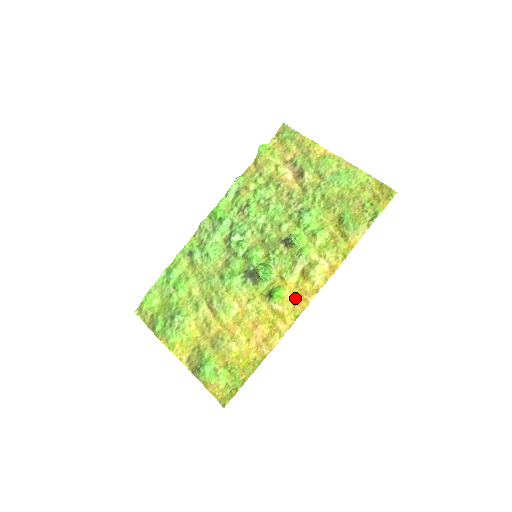
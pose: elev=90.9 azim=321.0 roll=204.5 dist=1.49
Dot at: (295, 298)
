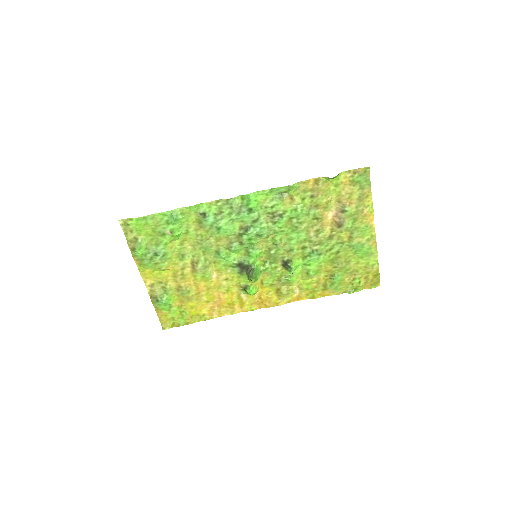
Dot at: (260, 298)
